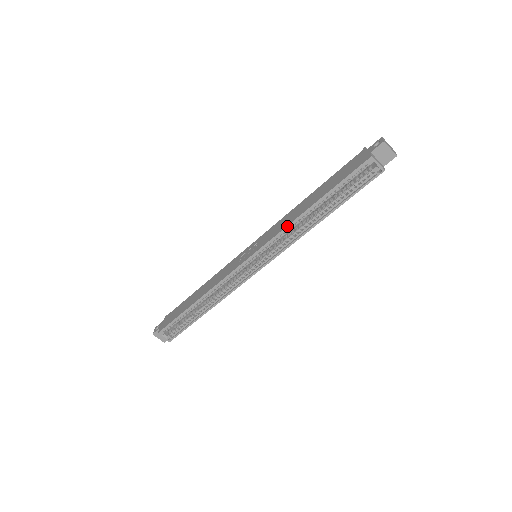
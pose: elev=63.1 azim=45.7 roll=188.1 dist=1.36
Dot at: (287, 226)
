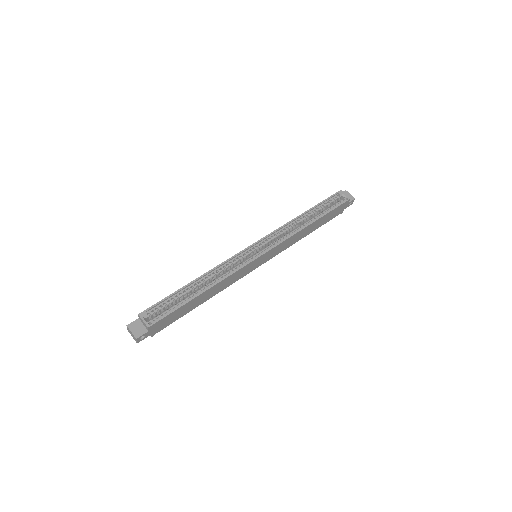
Dot at: (286, 223)
